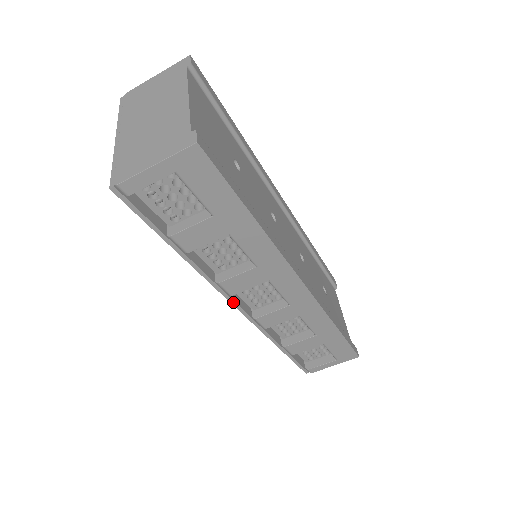
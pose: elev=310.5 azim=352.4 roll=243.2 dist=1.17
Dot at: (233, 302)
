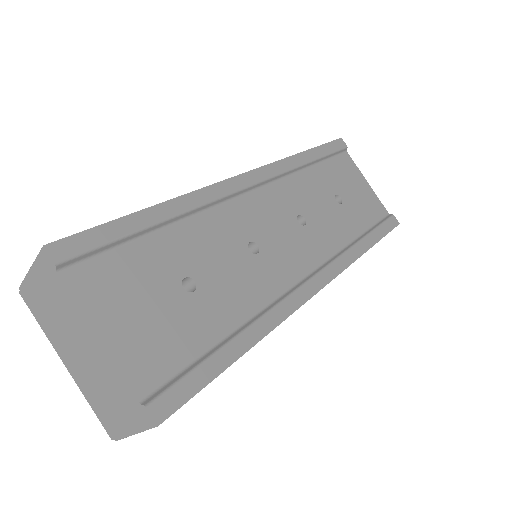
Dot at: occluded
